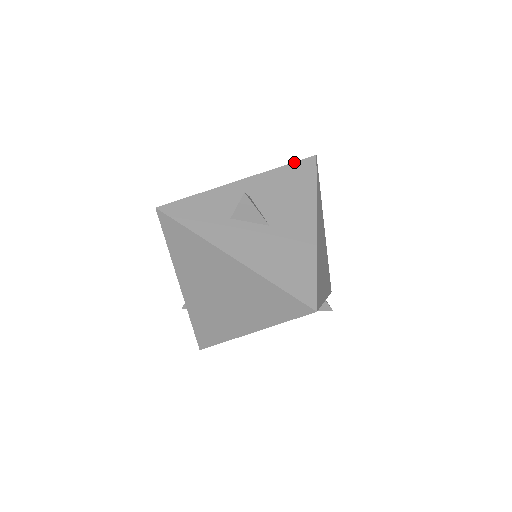
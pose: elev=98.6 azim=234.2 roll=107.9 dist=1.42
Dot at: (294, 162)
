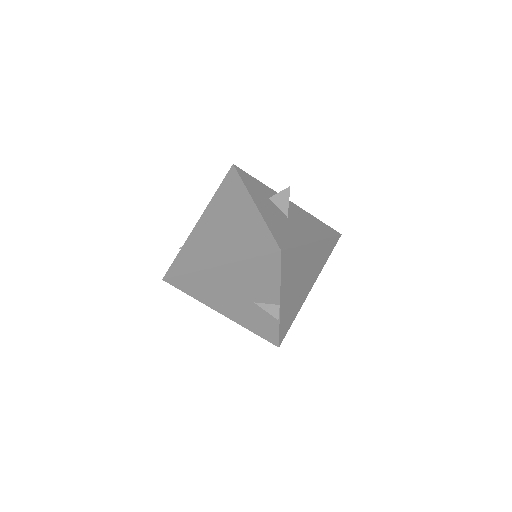
Dot at: occluded
